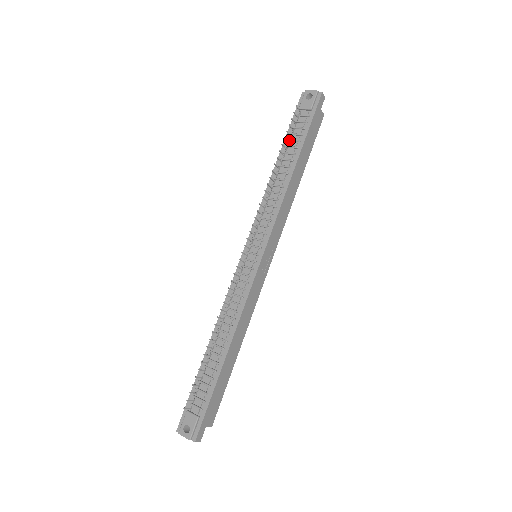
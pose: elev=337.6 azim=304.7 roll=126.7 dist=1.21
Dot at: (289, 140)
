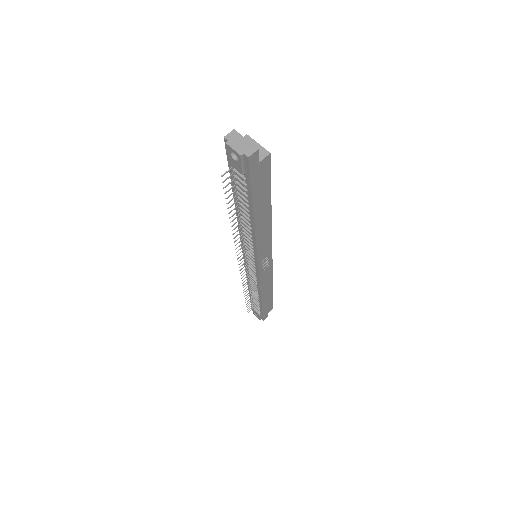
Dot at: (236, 193)
